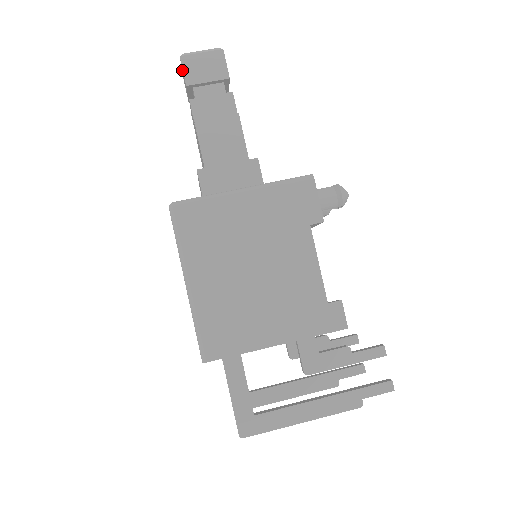
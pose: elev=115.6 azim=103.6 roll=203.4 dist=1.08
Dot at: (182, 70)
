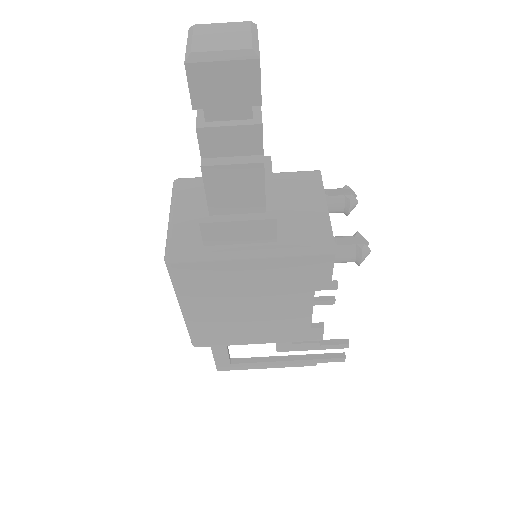
Dot at: occluded
